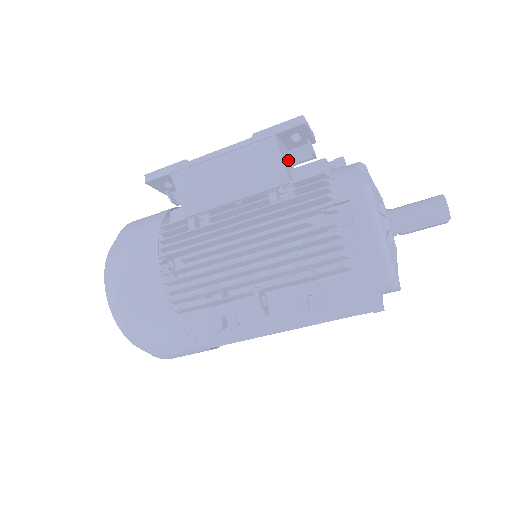
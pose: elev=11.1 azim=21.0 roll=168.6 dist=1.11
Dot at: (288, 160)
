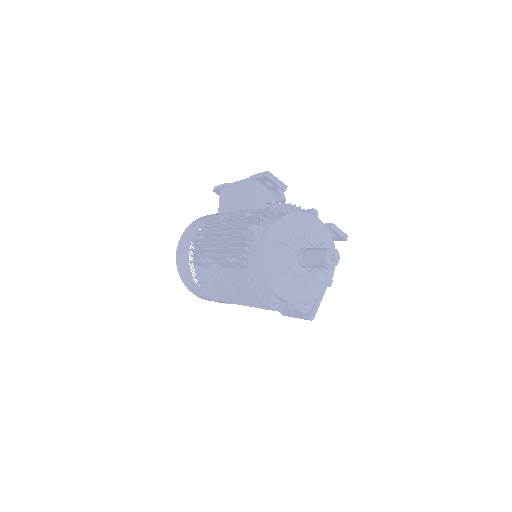
Dot at: (268, 198)
